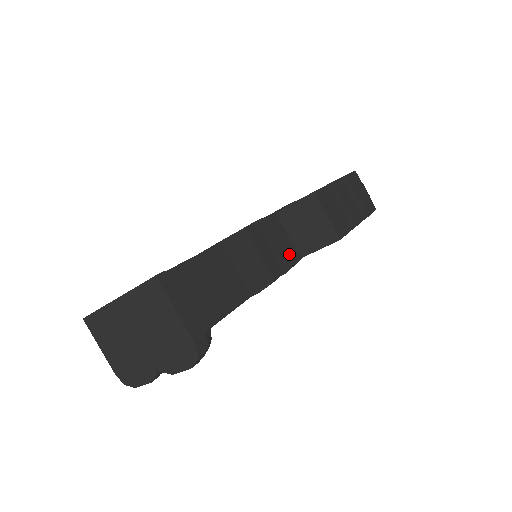
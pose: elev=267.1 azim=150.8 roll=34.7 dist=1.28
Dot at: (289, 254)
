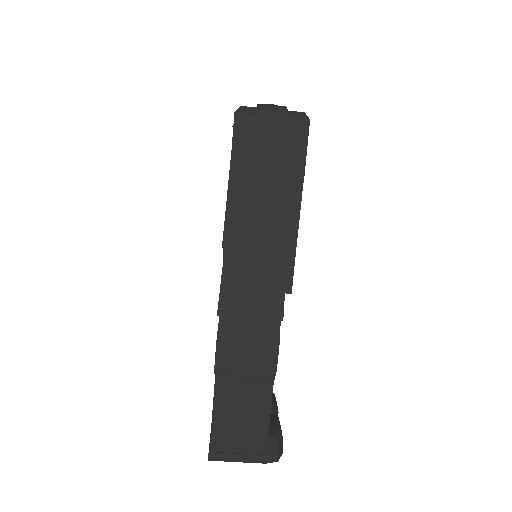
Dot at: (270, 293)
